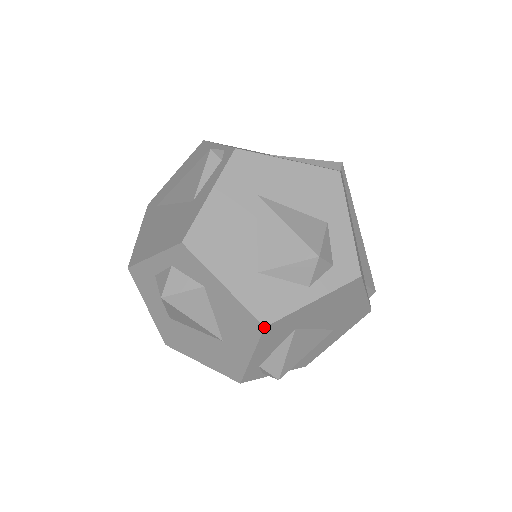
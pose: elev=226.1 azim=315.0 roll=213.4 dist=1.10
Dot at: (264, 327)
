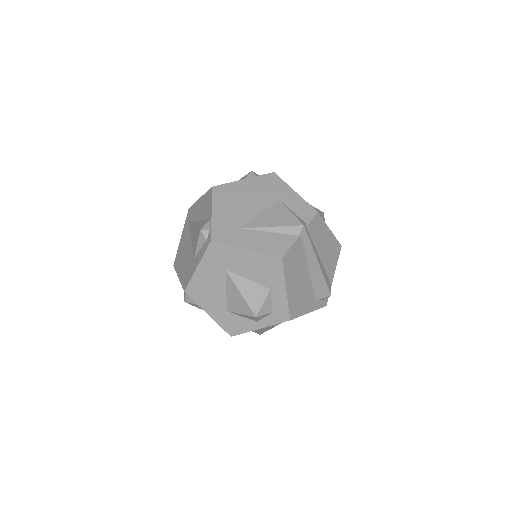
Dot at: occluded
